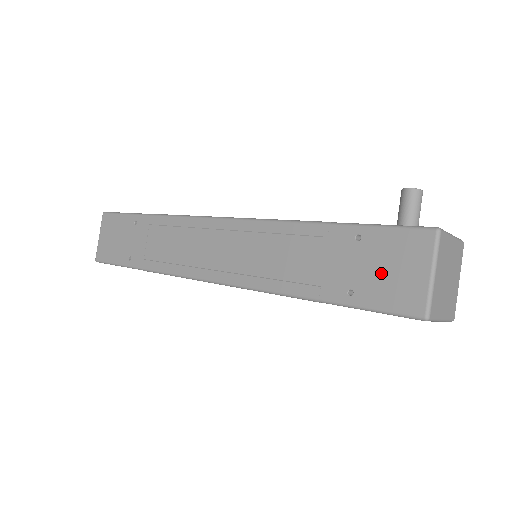
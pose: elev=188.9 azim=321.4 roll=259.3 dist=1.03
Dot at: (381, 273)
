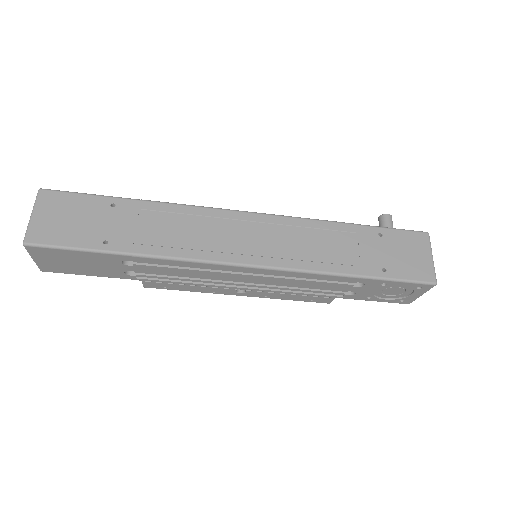
Dot at: (402, 257)
